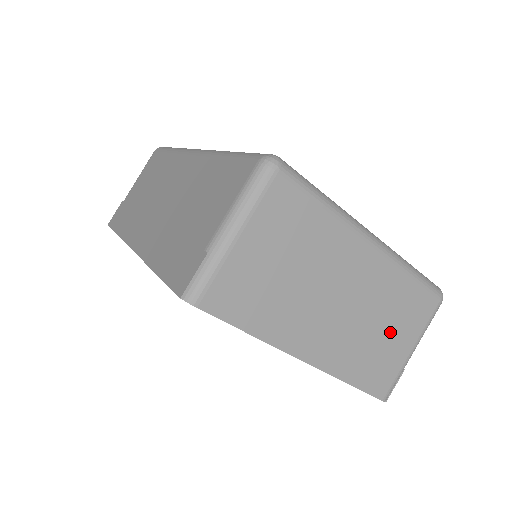
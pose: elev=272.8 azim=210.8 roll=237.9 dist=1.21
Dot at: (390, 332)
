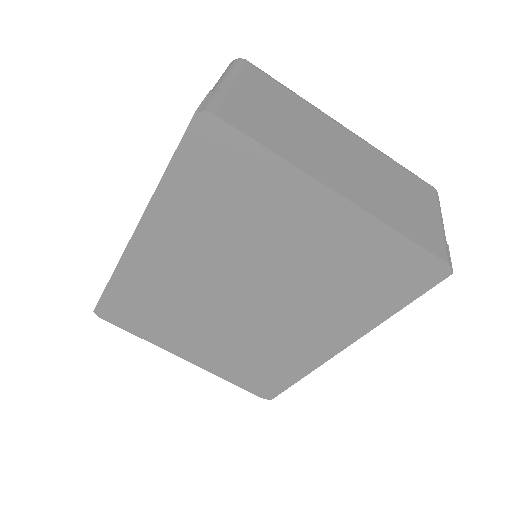
Dot at: (407, 198)
